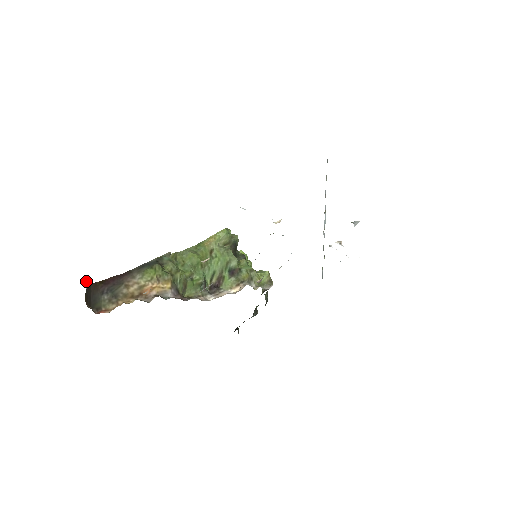
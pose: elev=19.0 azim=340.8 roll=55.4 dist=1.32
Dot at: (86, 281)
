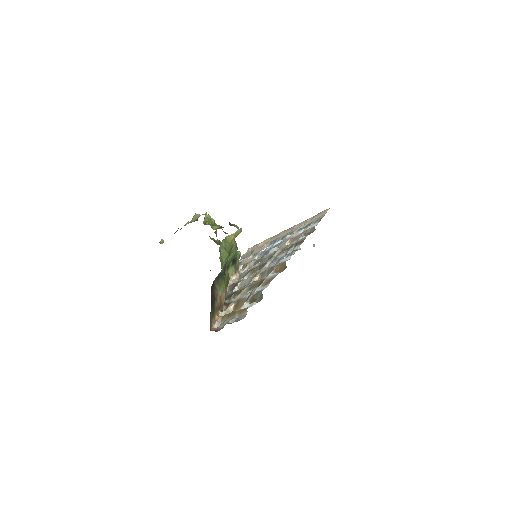
Dot at: occluded
